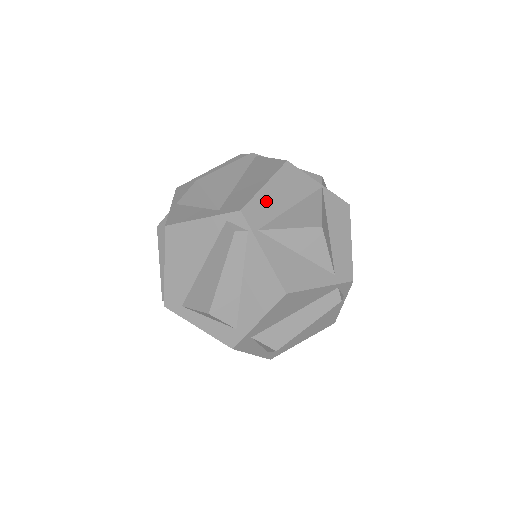
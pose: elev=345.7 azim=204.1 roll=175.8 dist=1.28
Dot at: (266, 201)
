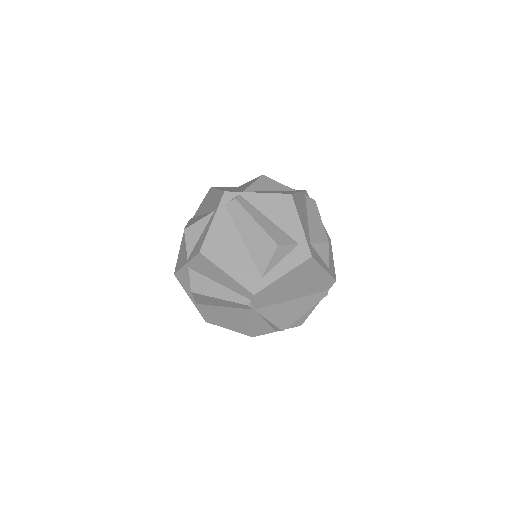
Dot at: occluded
